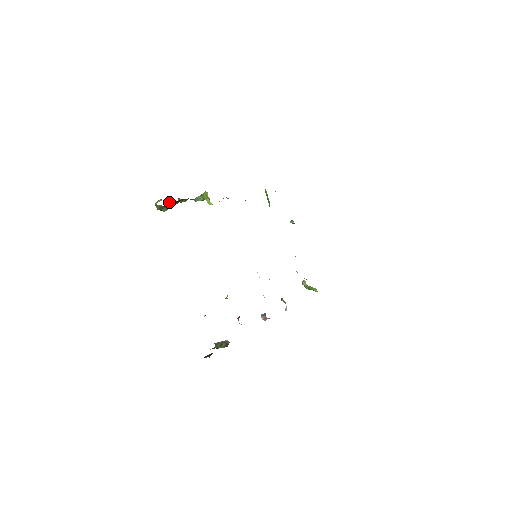
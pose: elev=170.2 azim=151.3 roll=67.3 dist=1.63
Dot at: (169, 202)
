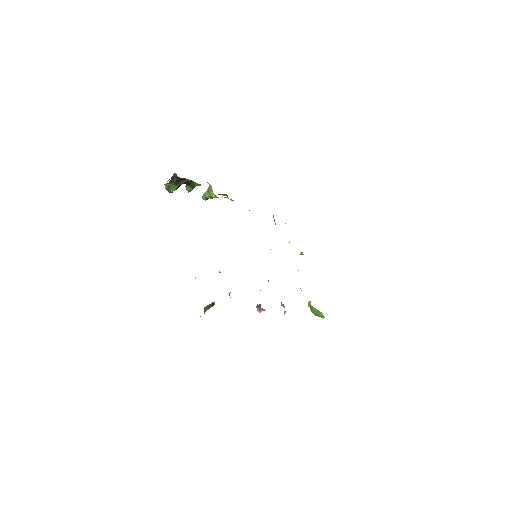
Dot at: (174, 179)
